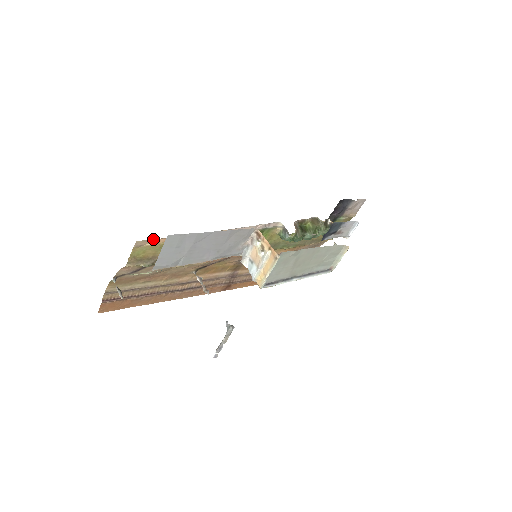
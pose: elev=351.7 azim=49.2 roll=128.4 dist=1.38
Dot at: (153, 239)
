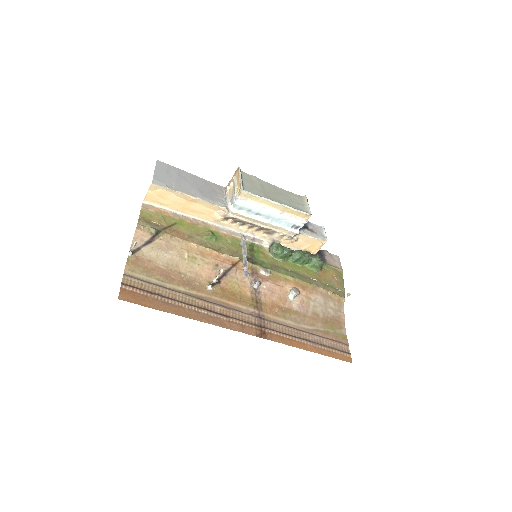
Dot at: (155, 207)
